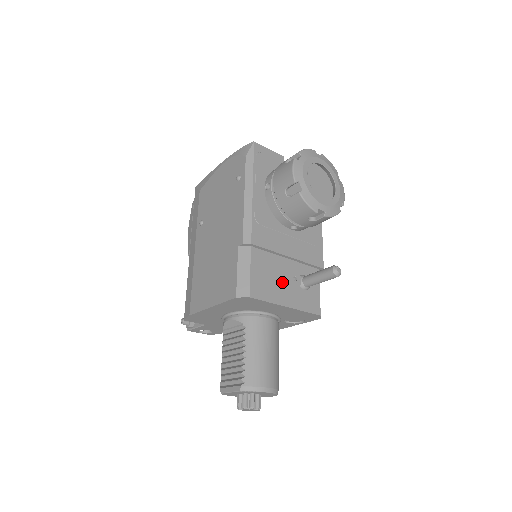
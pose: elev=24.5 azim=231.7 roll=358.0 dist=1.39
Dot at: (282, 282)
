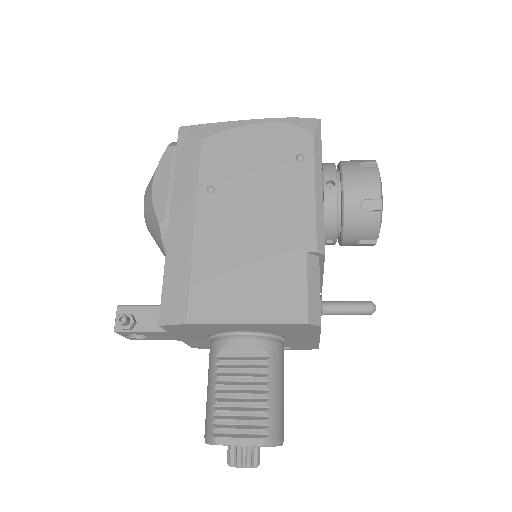
Dot at: occluded
